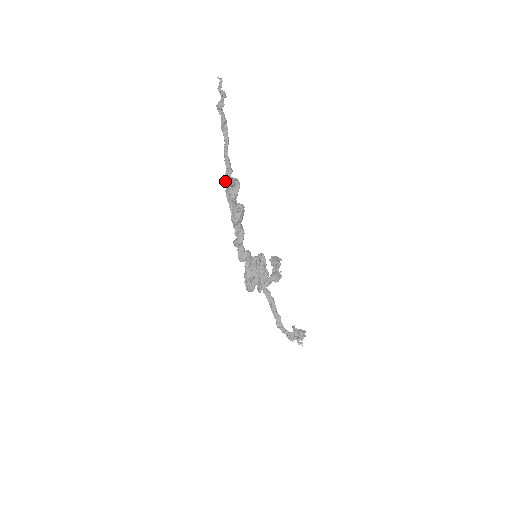
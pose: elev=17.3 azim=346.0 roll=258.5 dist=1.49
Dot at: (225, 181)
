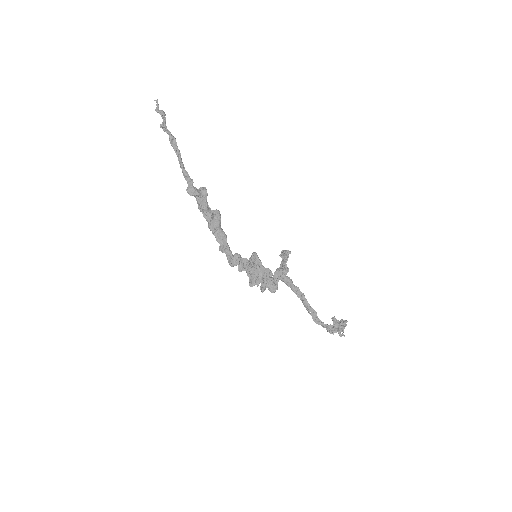
Dot at: (189, 194)
